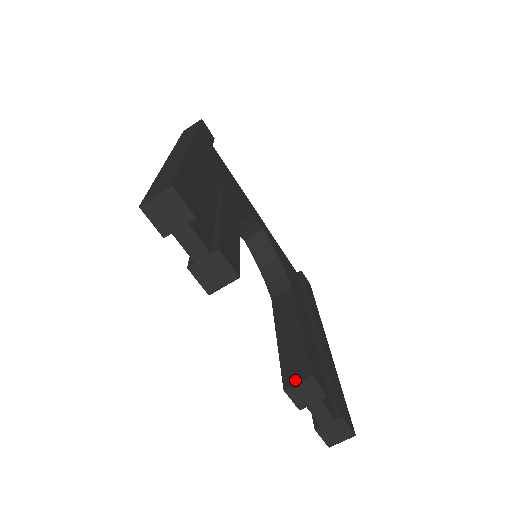
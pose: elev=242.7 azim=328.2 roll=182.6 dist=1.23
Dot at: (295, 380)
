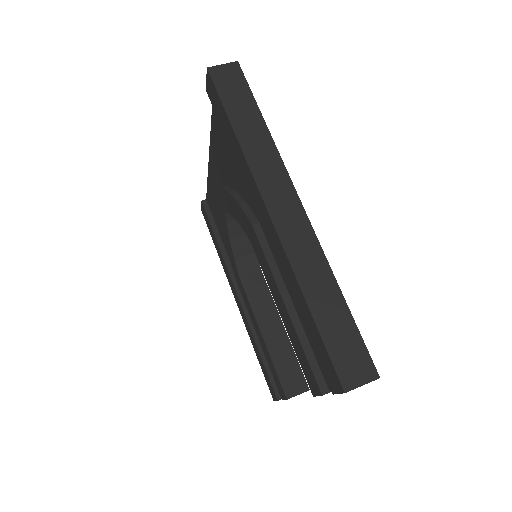
Dot at: (296, 392)
